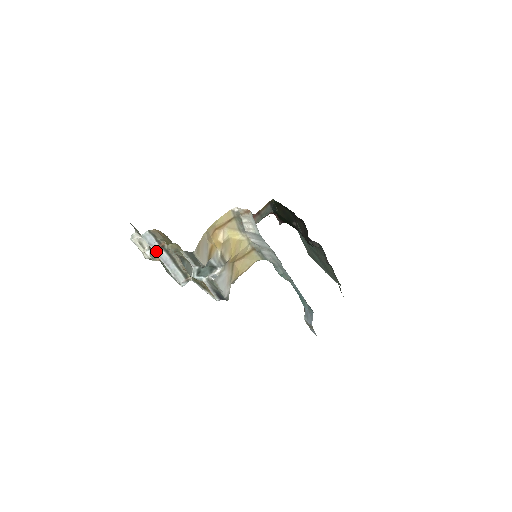
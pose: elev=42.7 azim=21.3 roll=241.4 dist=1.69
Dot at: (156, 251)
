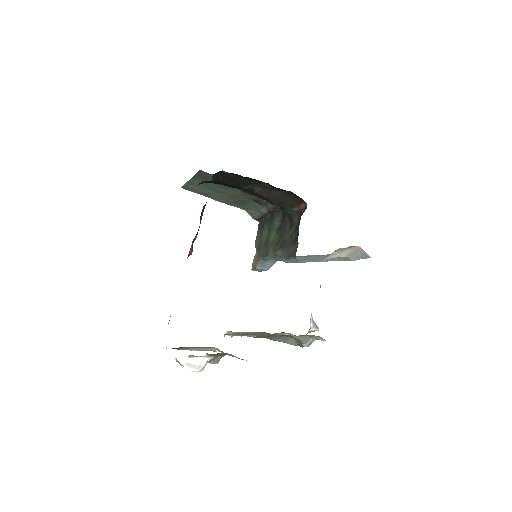
Dot at: occluded
